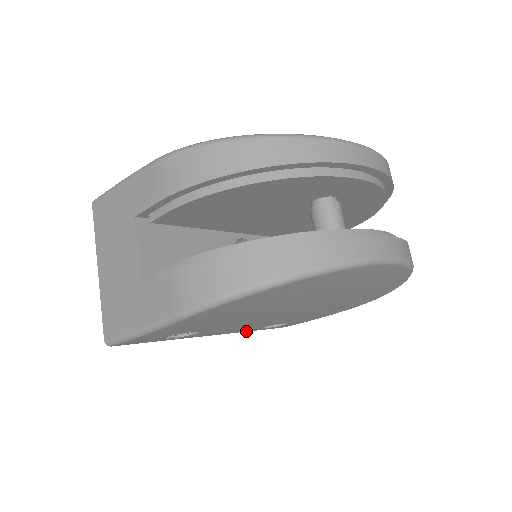
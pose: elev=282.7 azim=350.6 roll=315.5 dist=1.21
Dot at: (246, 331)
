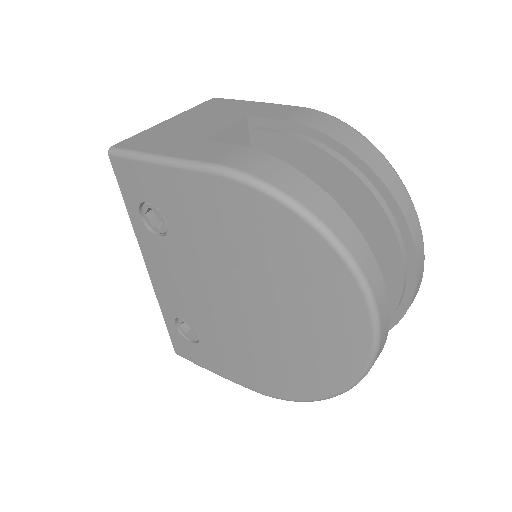
Dot at: (162, 309)
